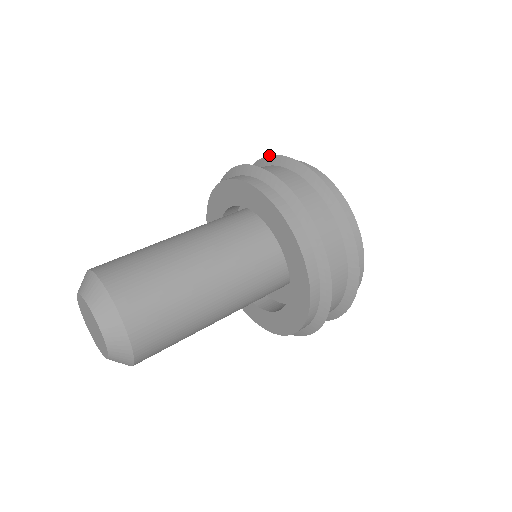
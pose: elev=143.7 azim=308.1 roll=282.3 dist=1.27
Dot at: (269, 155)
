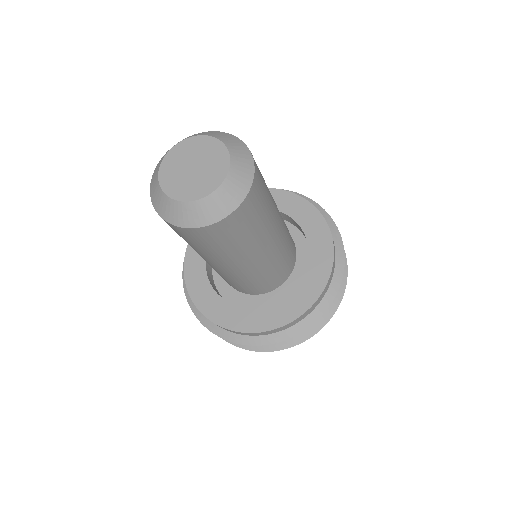
Dot at: occluded
